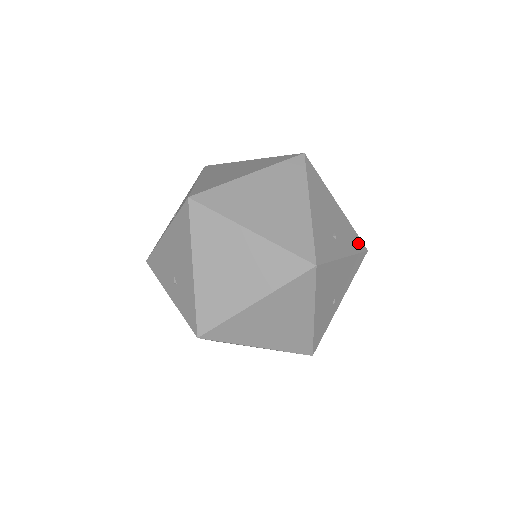
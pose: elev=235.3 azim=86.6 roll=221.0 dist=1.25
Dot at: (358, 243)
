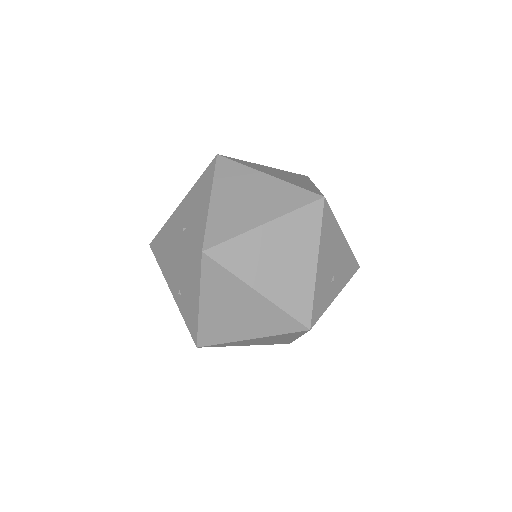
Dot at: occluded
